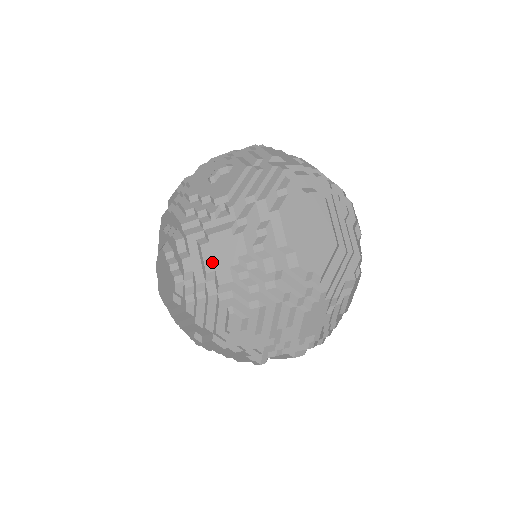
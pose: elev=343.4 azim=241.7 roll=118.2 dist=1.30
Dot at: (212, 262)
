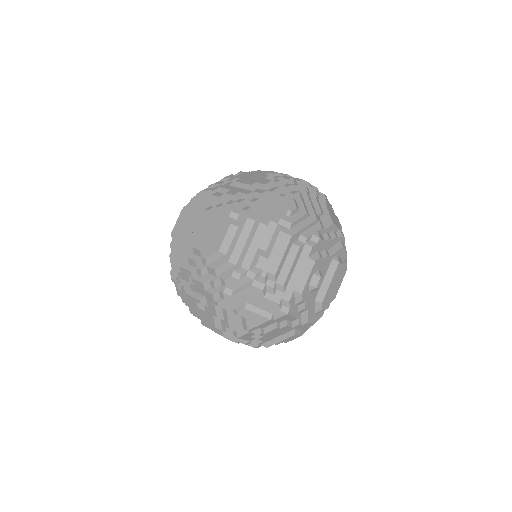
Dot at: (250, 181)
